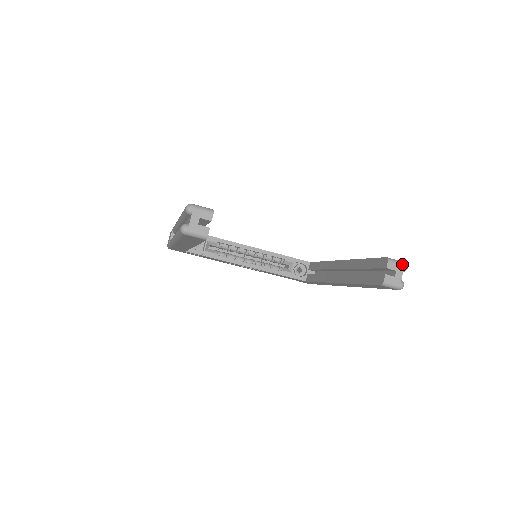
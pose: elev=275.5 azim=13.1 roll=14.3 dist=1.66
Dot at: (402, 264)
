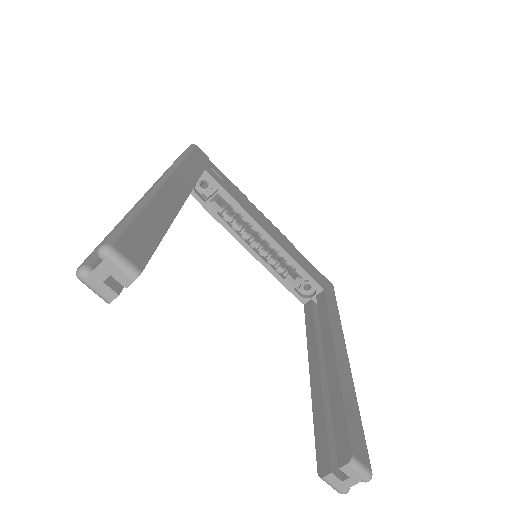
Dot at: (364, 476)
